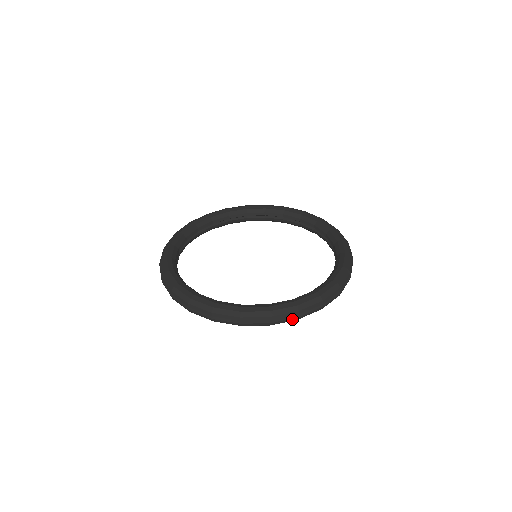
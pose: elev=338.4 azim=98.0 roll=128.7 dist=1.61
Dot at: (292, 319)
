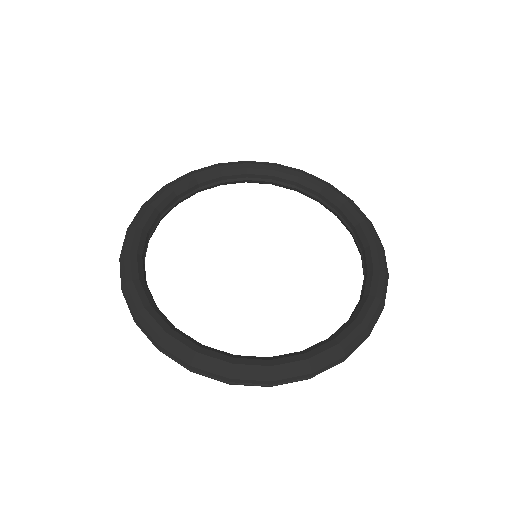
Dot at: (220, 380)
